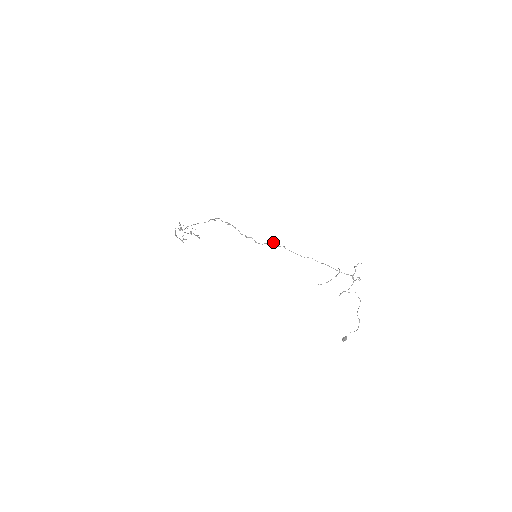
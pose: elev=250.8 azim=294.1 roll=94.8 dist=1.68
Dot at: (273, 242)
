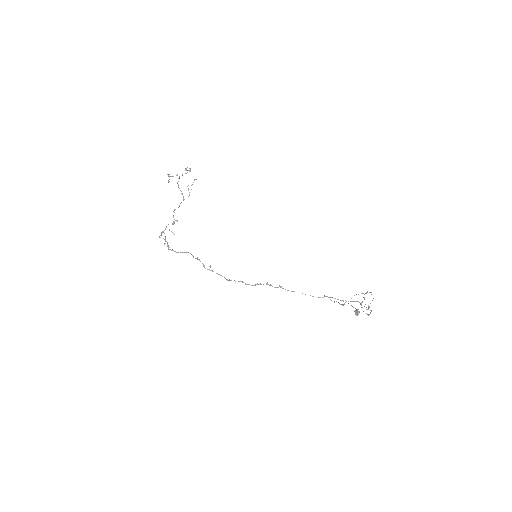
Dot at: (267, 282)
